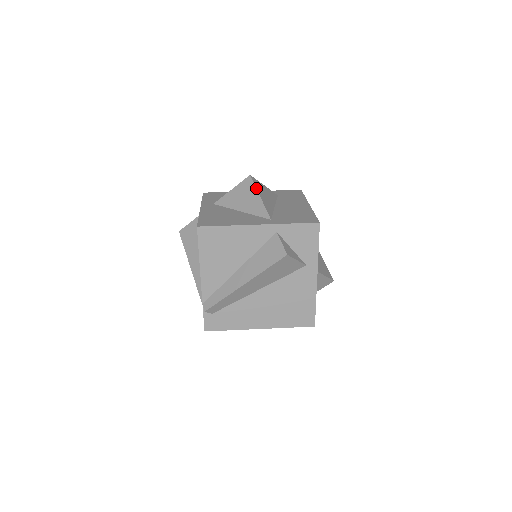
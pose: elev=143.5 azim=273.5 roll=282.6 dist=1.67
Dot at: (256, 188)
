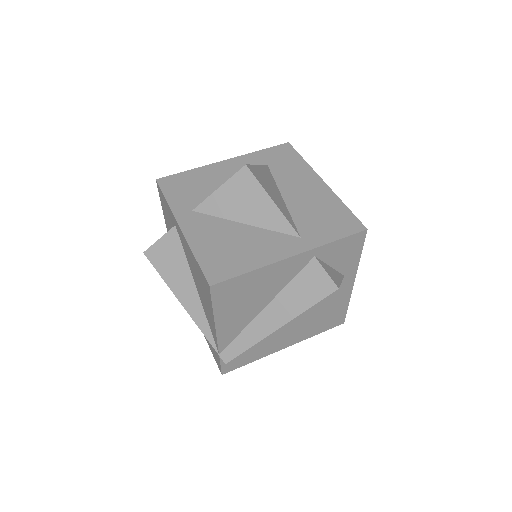
Dot at: (263, 187)
